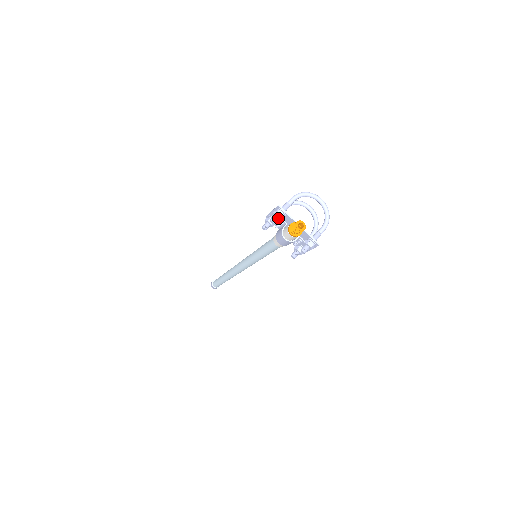
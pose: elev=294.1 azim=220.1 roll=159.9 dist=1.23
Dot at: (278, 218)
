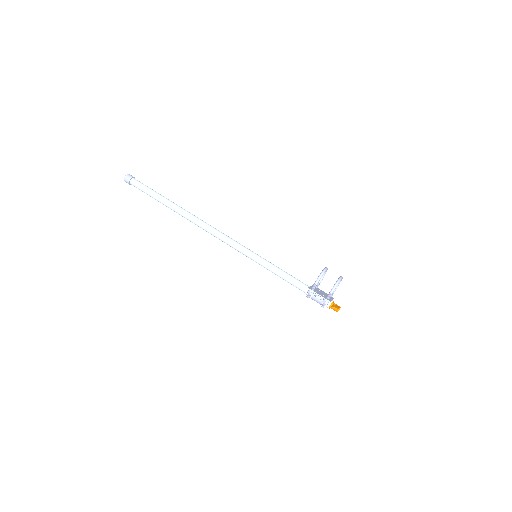
Dot at: (325, 303)
